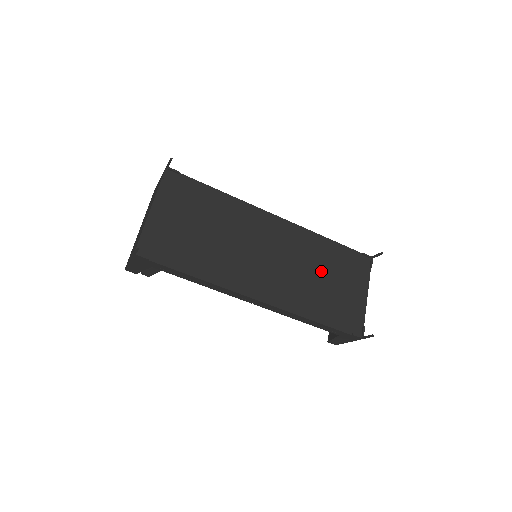
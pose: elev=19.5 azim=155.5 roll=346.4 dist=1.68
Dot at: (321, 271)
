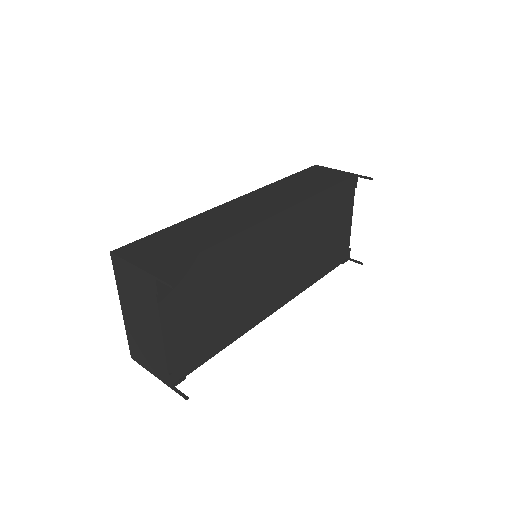
Dot at: (319, 233)
